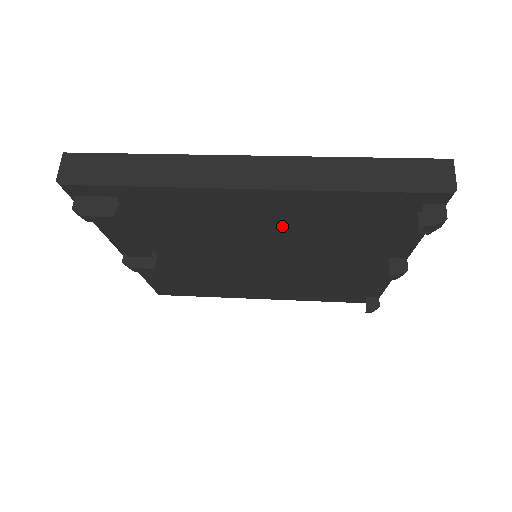
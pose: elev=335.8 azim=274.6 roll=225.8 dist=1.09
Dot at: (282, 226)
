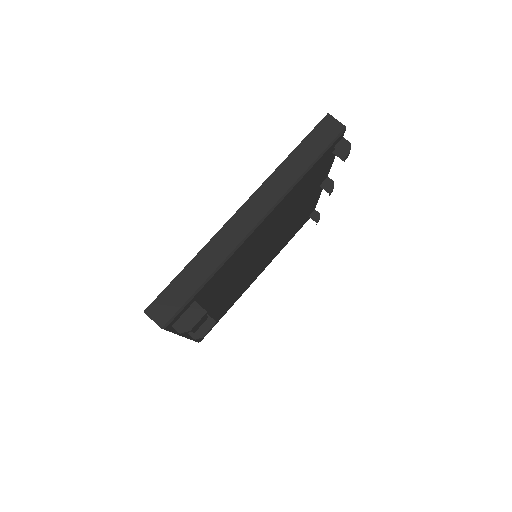
Dot at: (272, 225)
